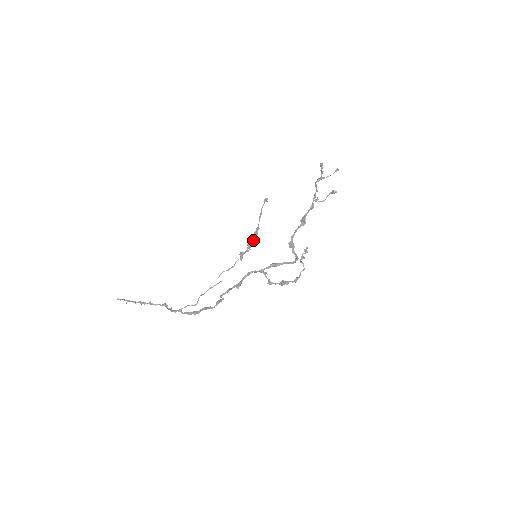
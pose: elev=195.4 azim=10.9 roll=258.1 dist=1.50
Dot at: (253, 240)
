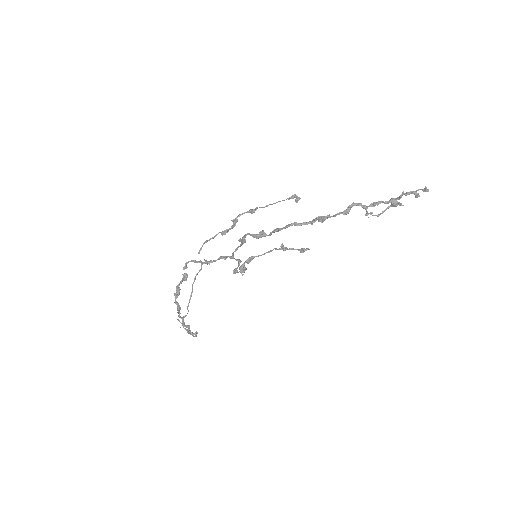
Dot at: (241, 214)
